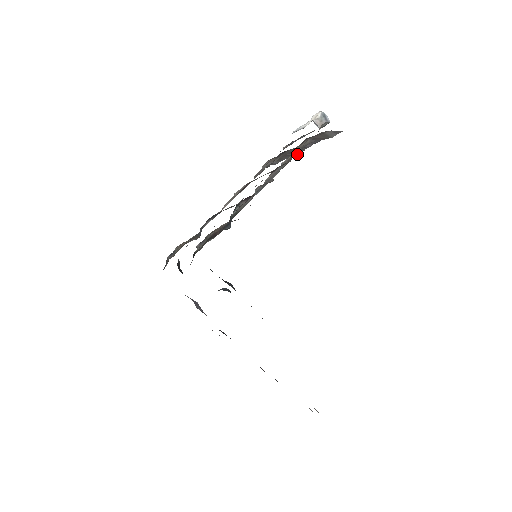
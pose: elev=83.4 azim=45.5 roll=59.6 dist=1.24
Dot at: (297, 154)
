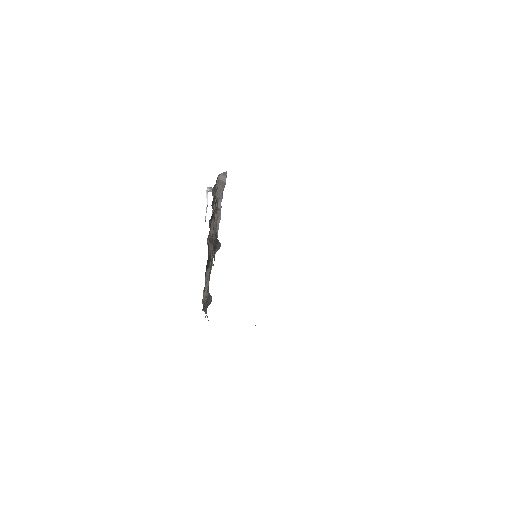
Dot at: (217, 205)
